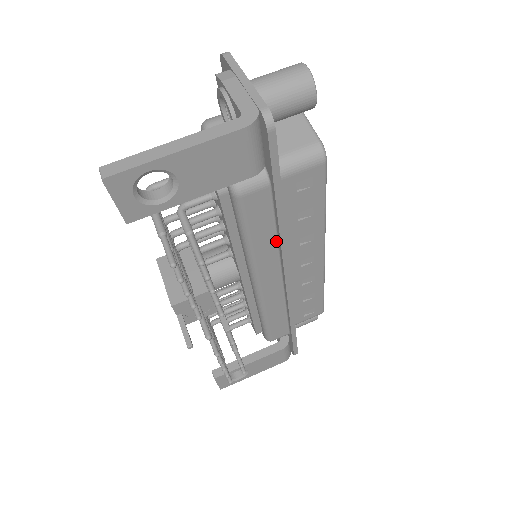
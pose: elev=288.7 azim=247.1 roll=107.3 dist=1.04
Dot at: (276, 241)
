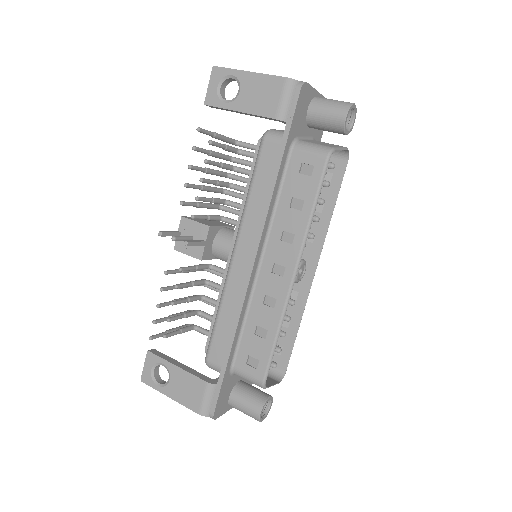
Dot at: (265, 208)
